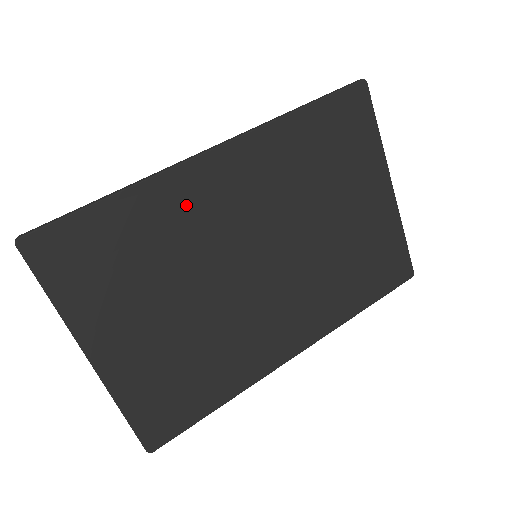
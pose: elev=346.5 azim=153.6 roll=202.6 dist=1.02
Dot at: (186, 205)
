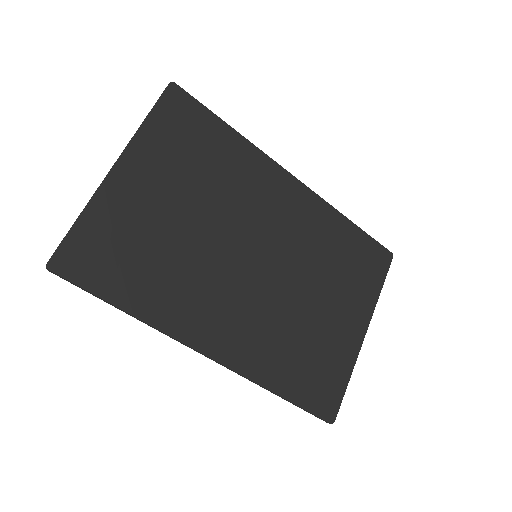
Dot at: (255, 178)
